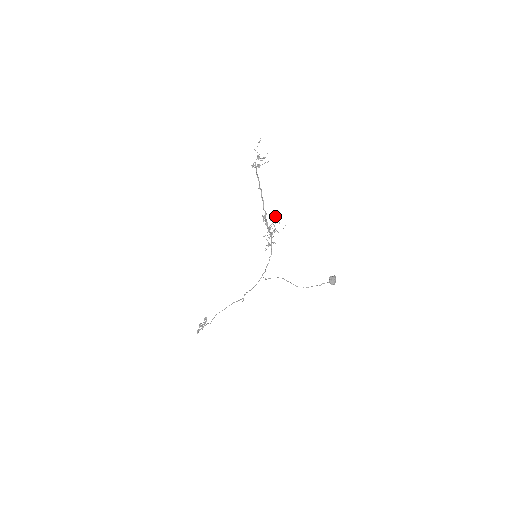
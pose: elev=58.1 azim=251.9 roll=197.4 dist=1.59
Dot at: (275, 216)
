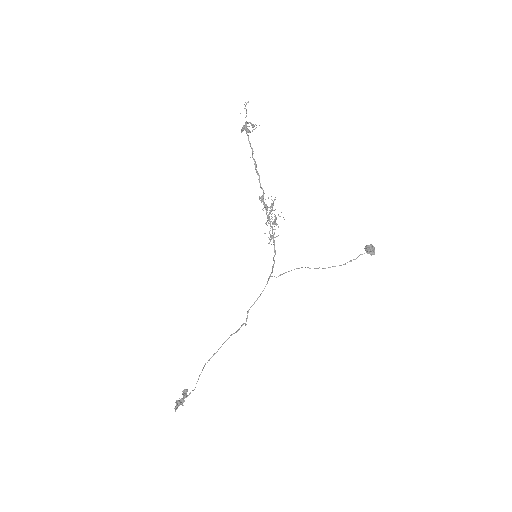
Dot at: (274, 199)
